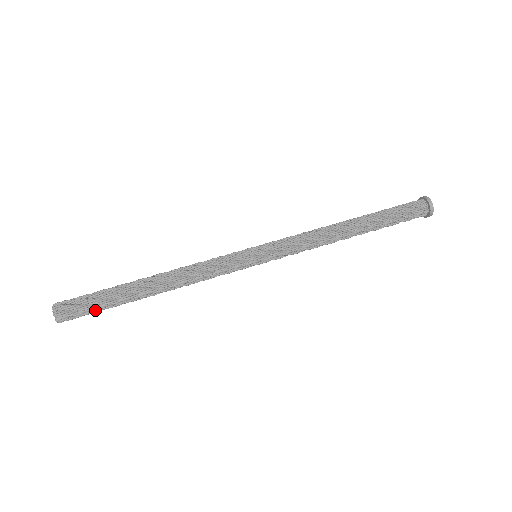
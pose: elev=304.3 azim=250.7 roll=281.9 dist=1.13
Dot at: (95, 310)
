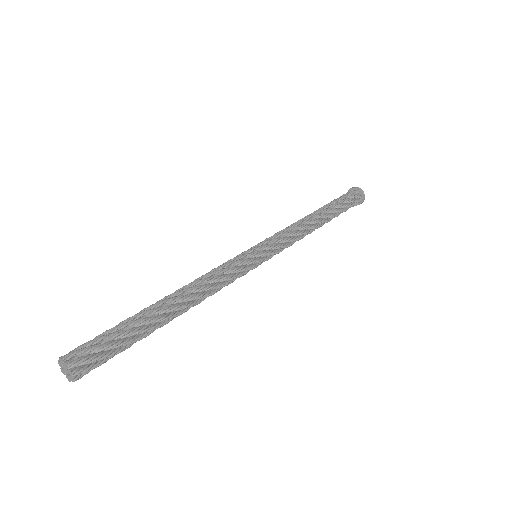
Dot at: (113, 338)
